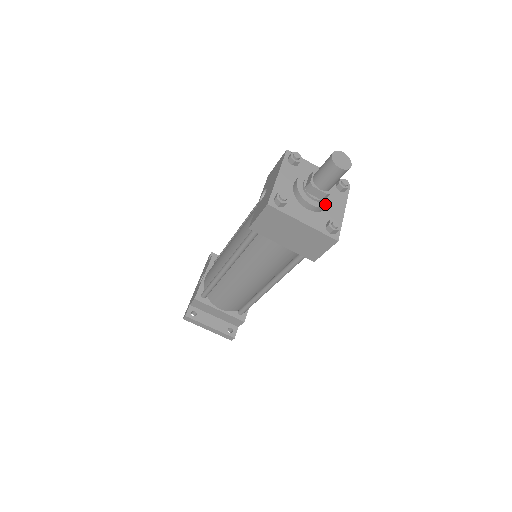
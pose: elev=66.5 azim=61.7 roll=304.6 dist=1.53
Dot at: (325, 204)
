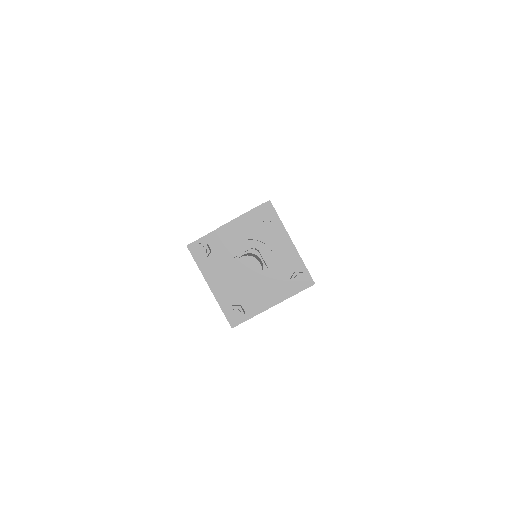
Dot at: (272, 270)
